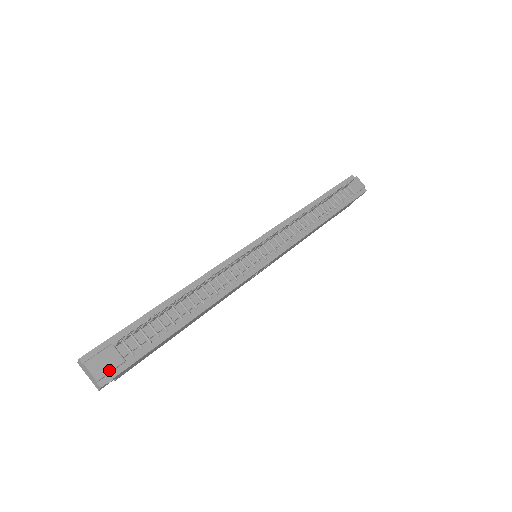
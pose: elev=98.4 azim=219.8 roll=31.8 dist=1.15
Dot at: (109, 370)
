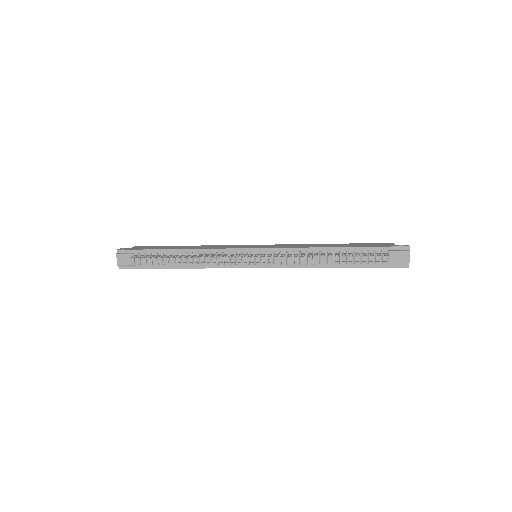
Dot at: (125, 265)
